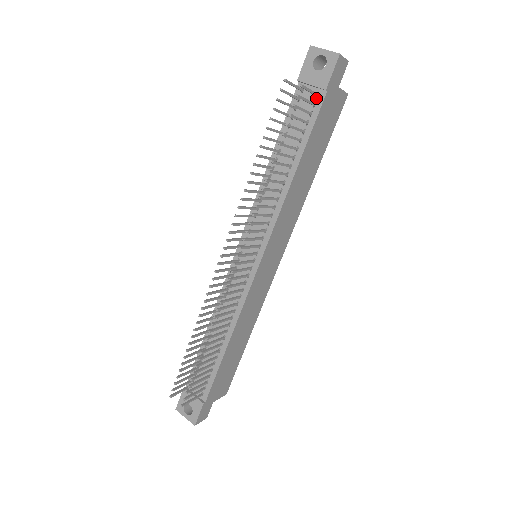
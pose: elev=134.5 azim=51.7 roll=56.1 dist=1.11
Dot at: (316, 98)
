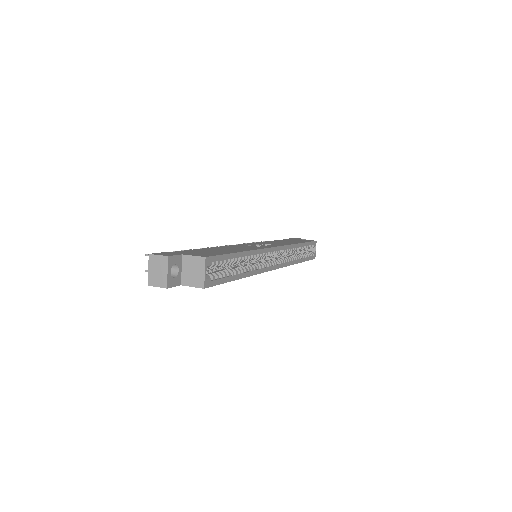
Dot at: occluded
